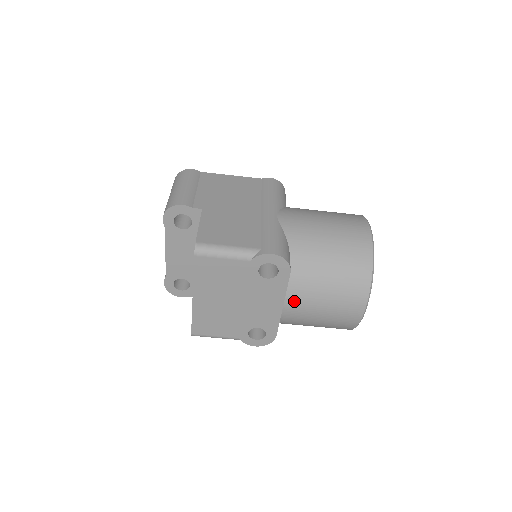
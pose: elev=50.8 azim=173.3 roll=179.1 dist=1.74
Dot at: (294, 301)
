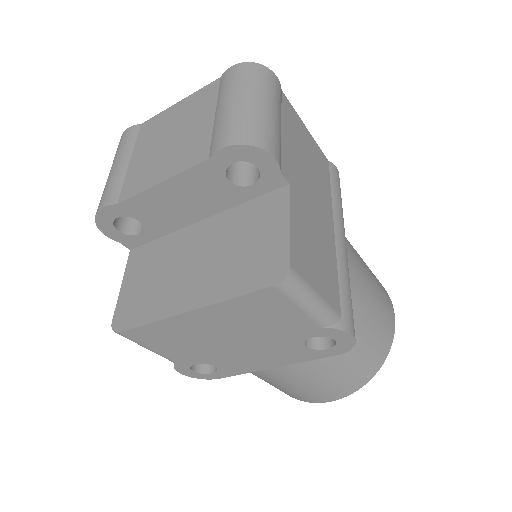
Dot at: (292, 369)
